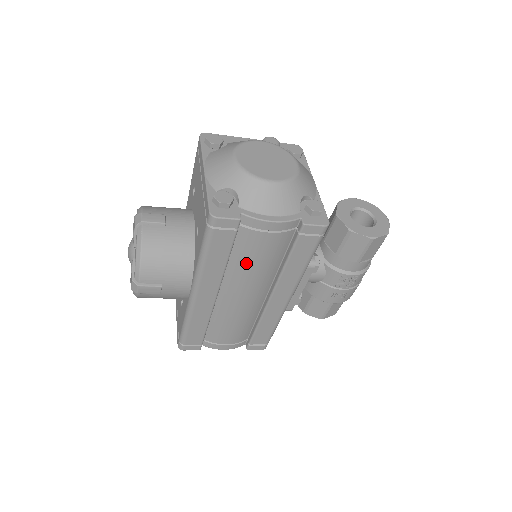
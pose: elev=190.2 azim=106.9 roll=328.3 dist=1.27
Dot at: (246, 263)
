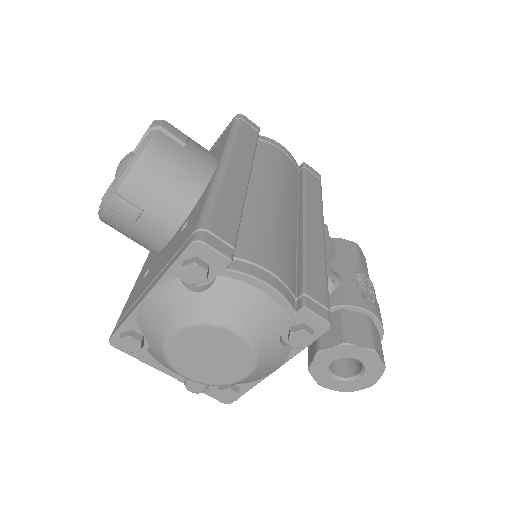
Dot at: (270, 165)
